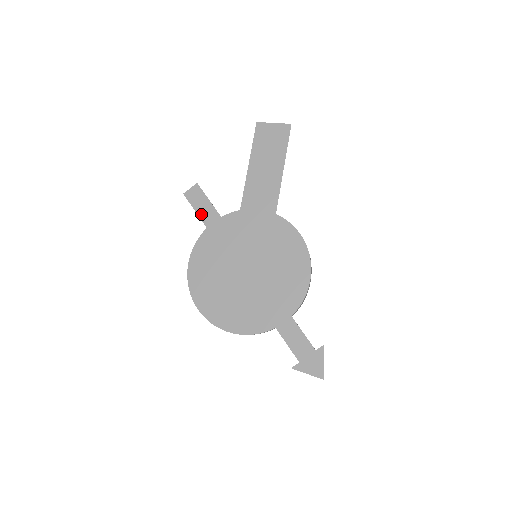
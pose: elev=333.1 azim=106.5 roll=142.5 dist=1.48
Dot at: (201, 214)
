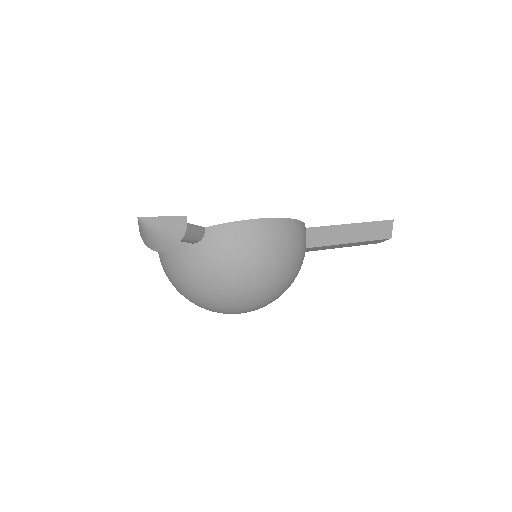
Dot at: occluded
